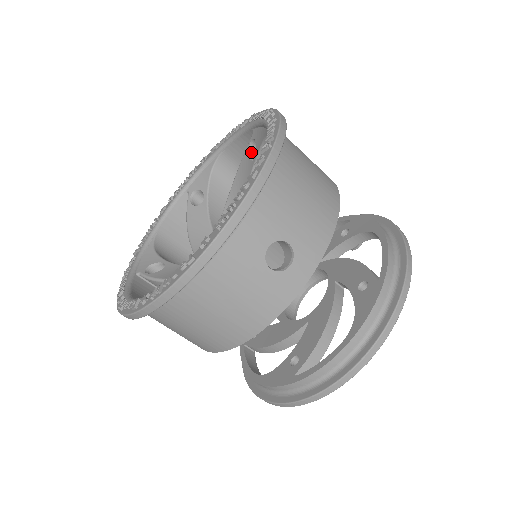
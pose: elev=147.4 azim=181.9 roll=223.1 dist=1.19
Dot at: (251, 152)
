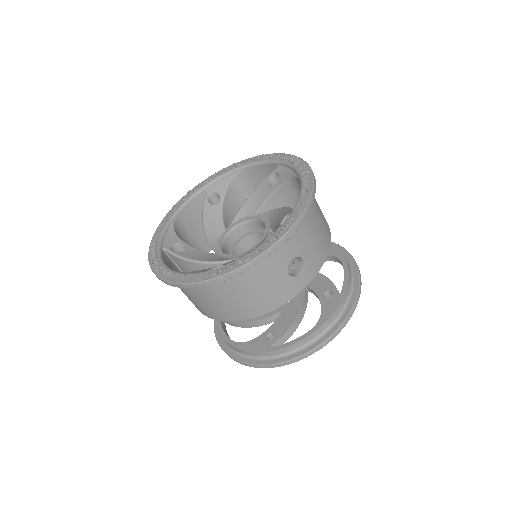
Dot at: (271, 180)
